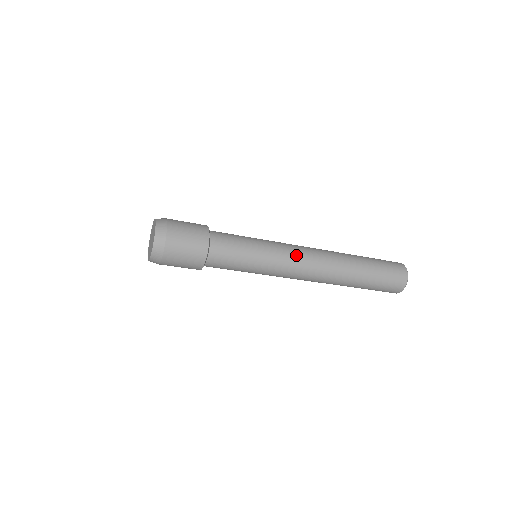
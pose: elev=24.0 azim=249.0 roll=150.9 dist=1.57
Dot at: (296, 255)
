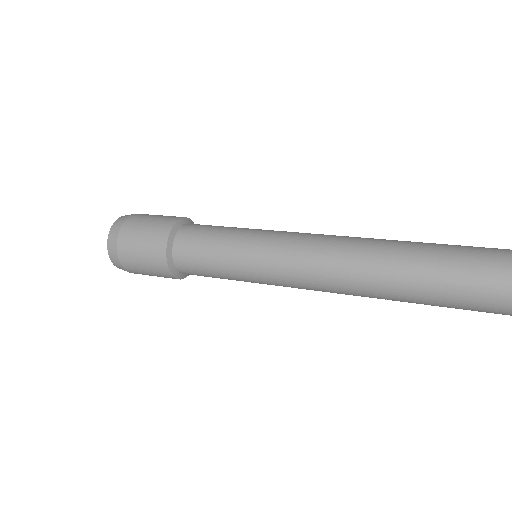
Dot at: (305, 247)
